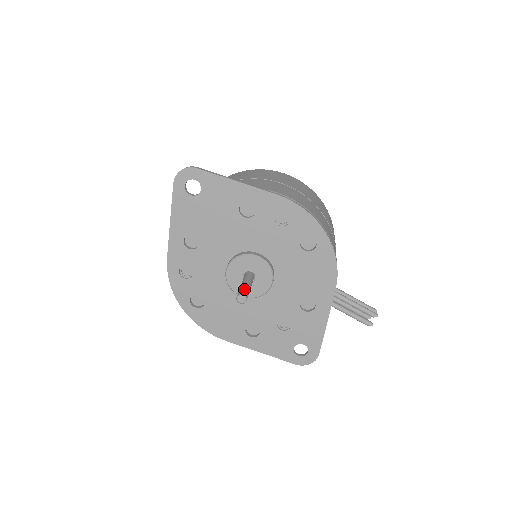
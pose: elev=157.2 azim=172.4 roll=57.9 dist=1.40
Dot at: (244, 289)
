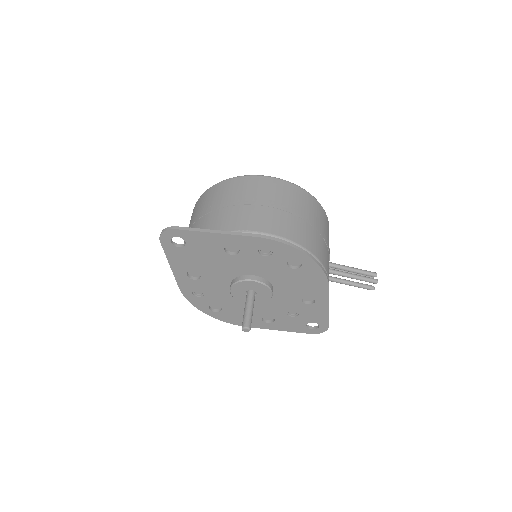
Dot at: (246, 319)
